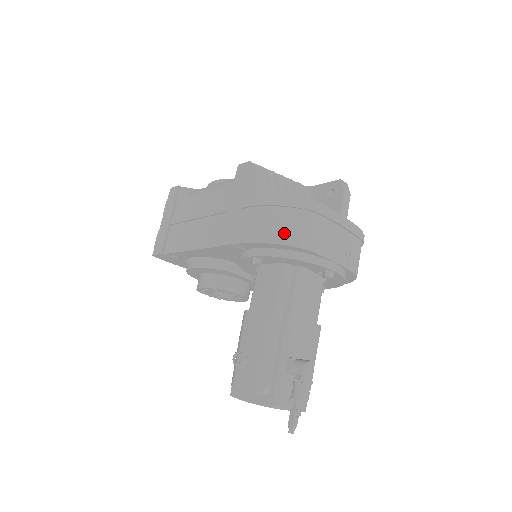
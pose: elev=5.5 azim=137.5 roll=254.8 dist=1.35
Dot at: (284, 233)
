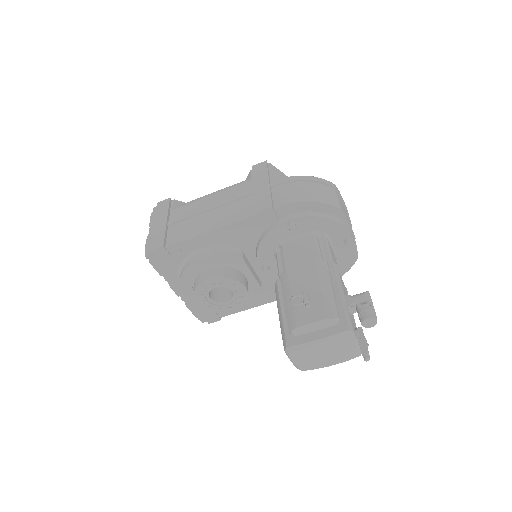
Dot at: (321, 196)
